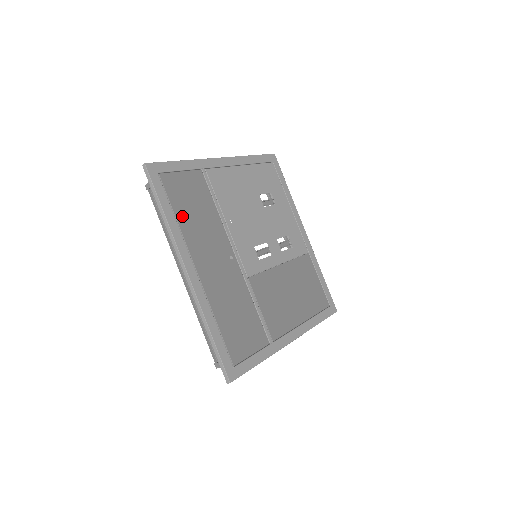
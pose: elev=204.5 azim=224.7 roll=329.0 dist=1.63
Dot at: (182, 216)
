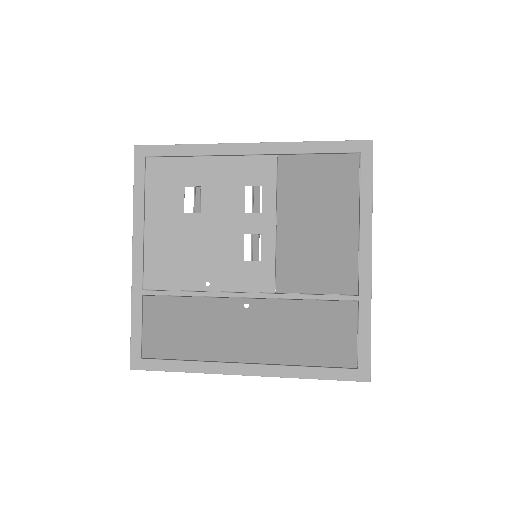
Dot at: (189, 351)
